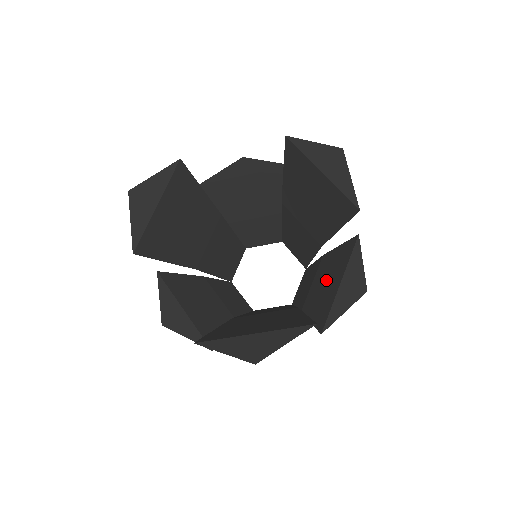
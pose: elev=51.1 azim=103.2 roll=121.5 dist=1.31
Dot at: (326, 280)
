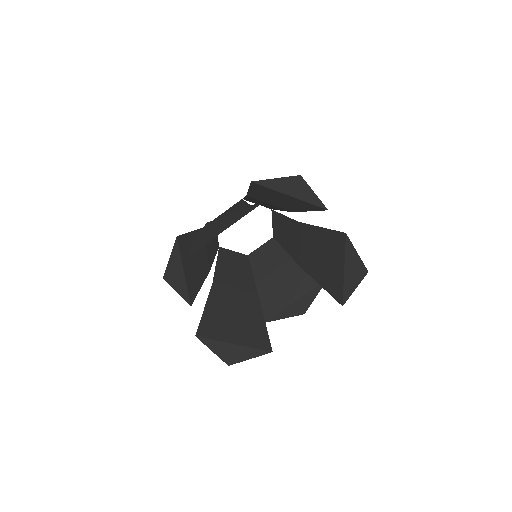
Dot at: (286, 284)
